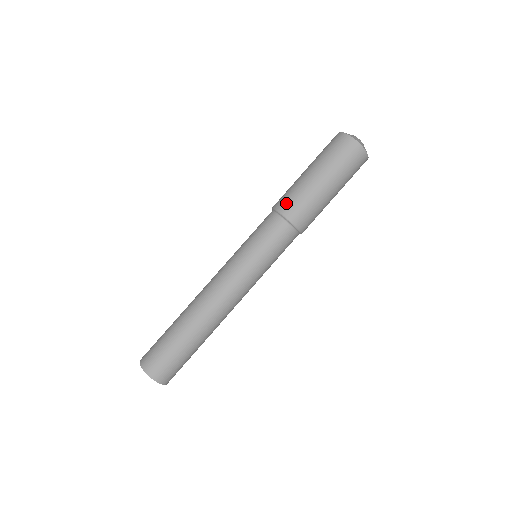
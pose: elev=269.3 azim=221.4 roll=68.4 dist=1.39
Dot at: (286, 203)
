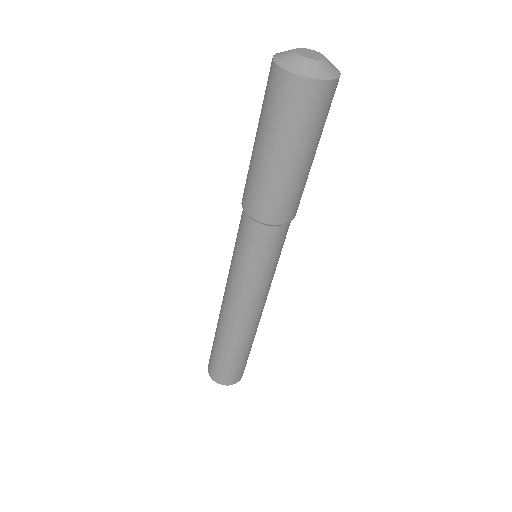
Dot at: (255, 206)
